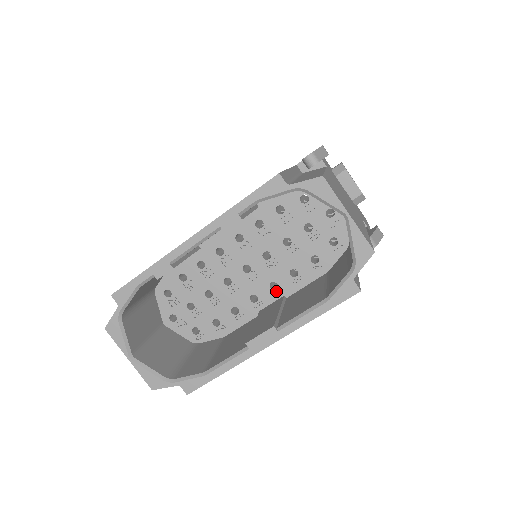
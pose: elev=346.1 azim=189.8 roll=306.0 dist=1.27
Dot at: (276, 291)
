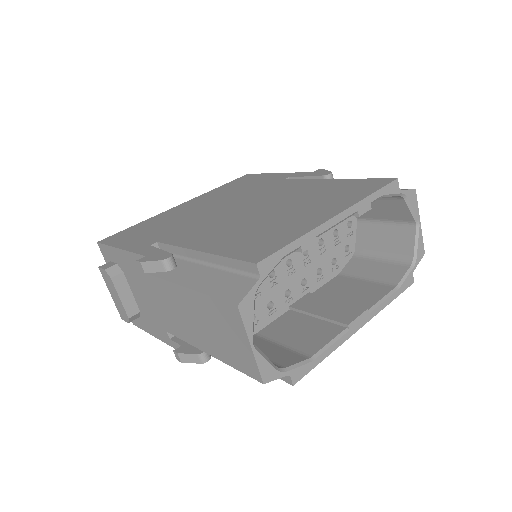
Dot at: (305, 287)
